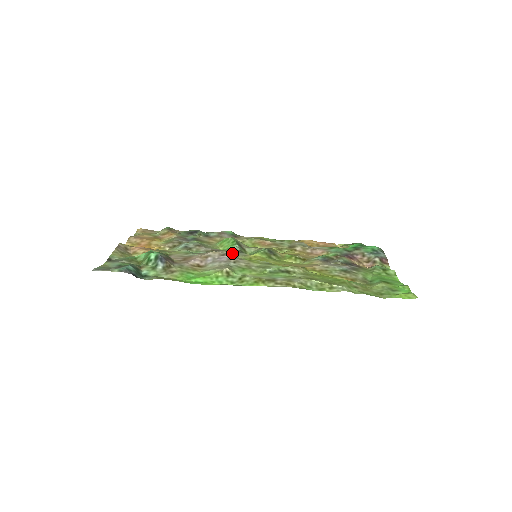
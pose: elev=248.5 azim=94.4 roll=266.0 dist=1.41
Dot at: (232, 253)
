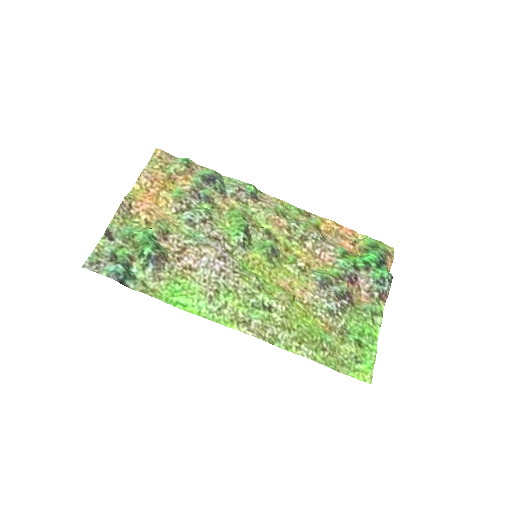
Dot at: (233, 247)
